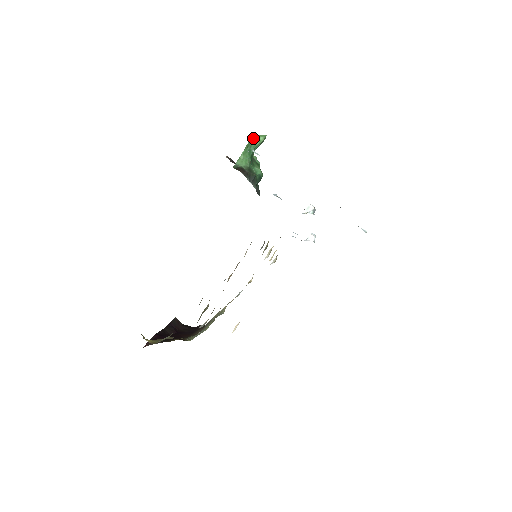
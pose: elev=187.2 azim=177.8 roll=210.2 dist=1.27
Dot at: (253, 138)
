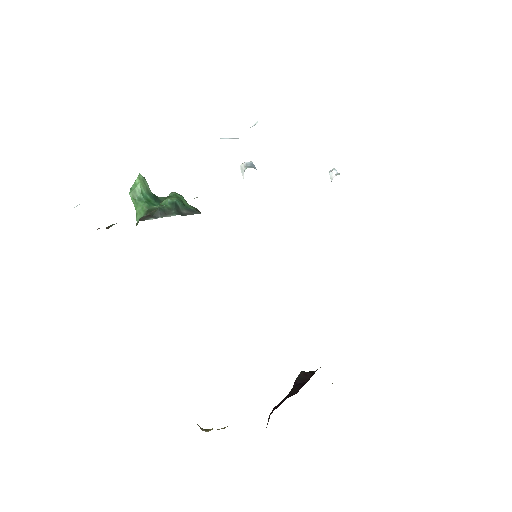
Dot at: (132, 189)
